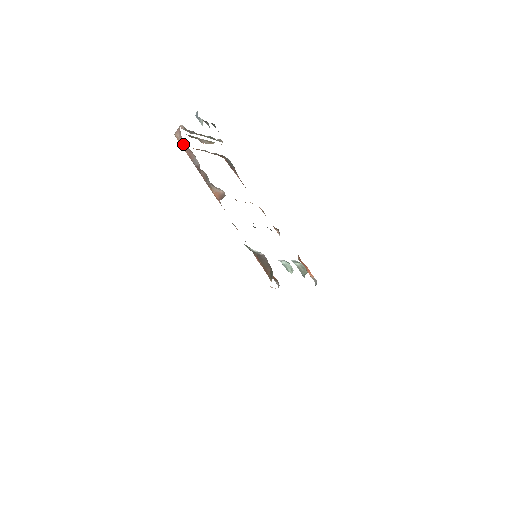
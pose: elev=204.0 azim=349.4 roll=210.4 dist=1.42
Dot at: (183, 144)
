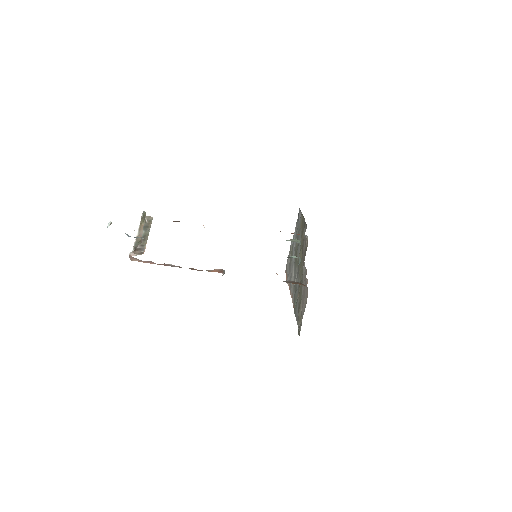
Dot at: occluded
